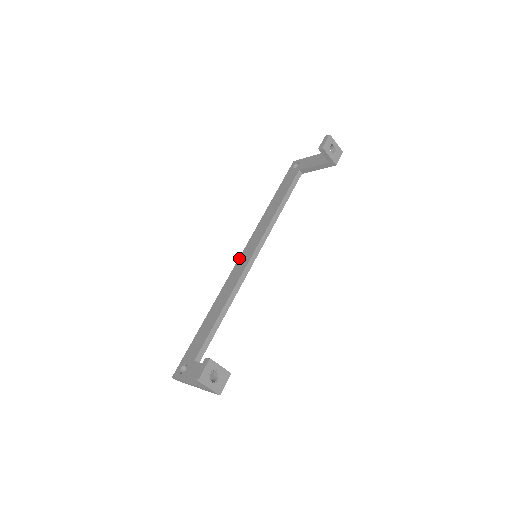
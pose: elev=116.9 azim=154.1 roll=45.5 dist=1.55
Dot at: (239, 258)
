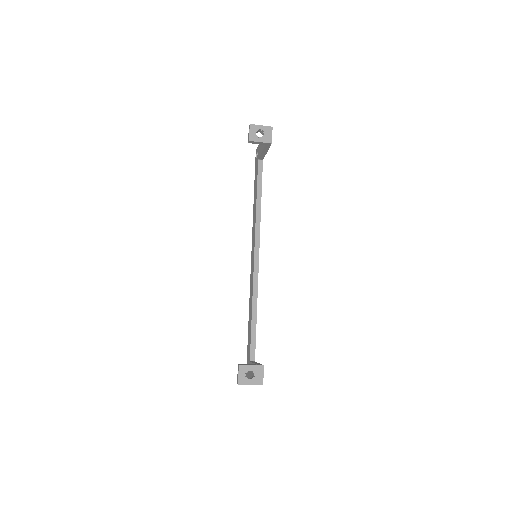
Dot at: (251, 261)
